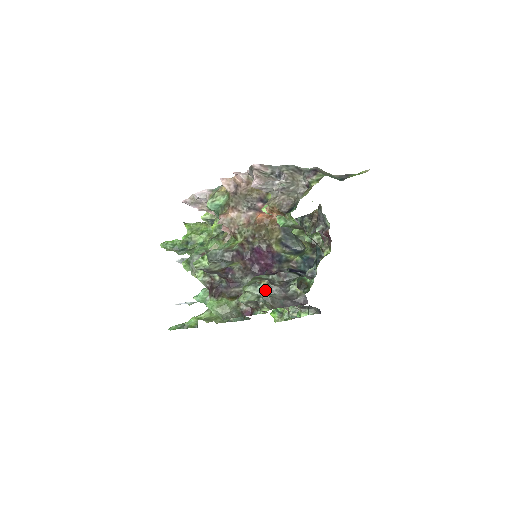
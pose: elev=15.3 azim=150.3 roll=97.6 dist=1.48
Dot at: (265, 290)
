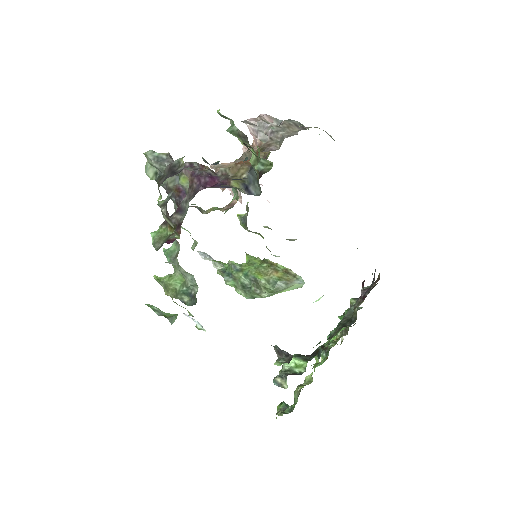
Dot at: (159, 158)
